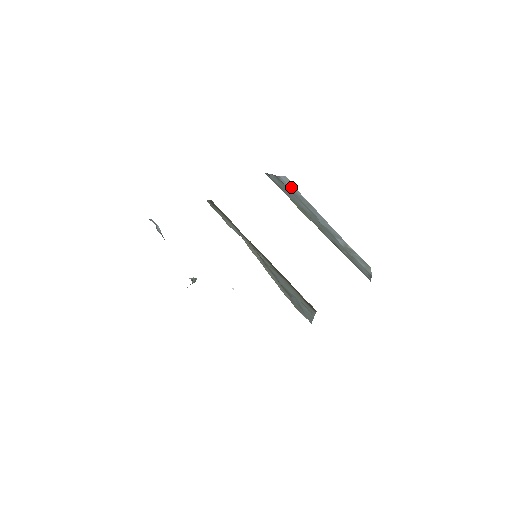
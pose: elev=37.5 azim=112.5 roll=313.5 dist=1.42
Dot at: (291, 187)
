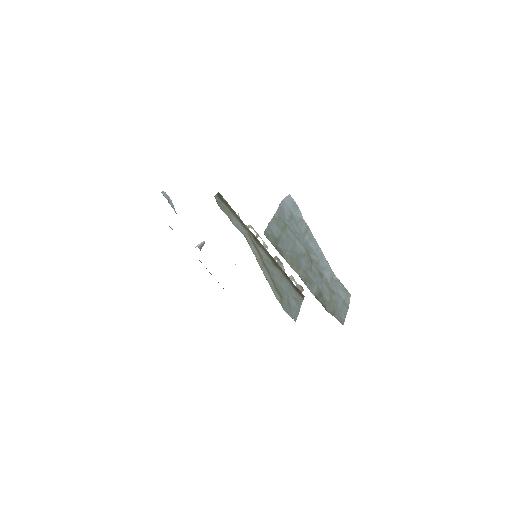
Dot at: (293, 209)
